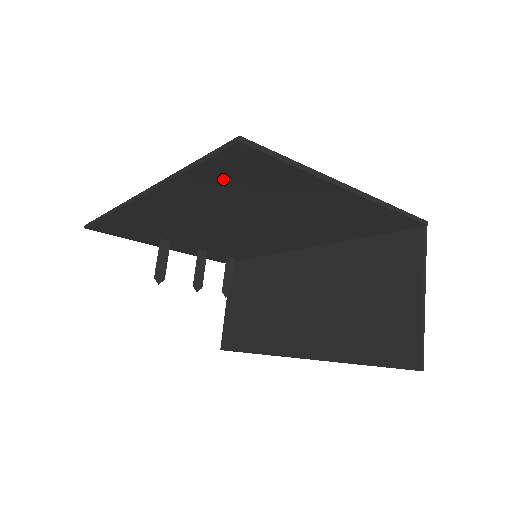
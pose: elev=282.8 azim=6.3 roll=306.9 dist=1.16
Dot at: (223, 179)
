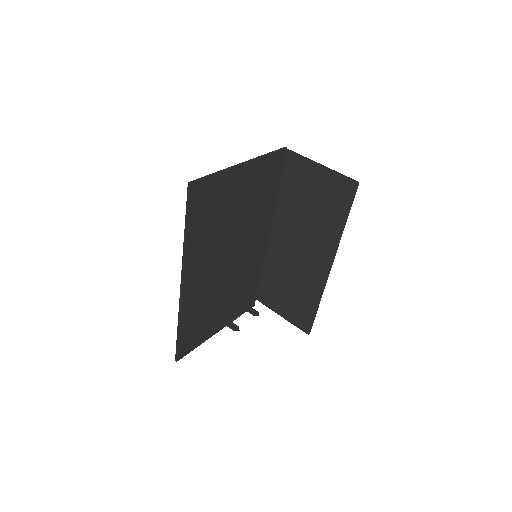
Dot at: (202, 218)
